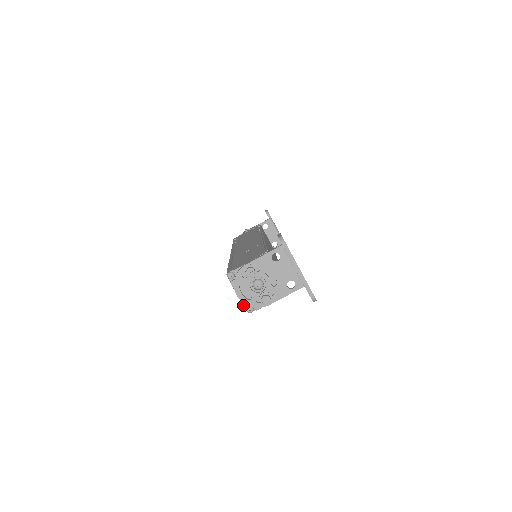
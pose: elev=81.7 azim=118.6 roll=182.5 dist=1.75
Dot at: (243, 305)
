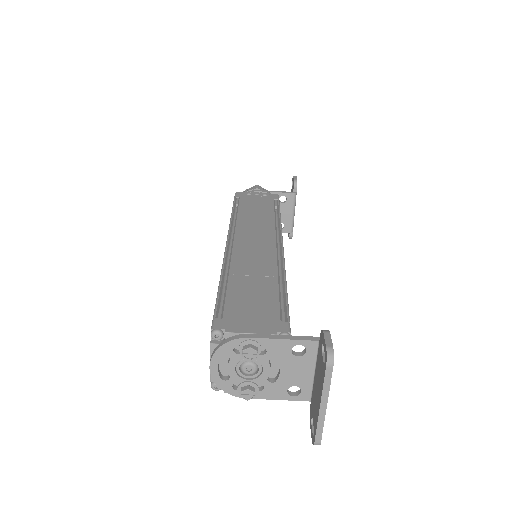
Dot at: (210, 378)
